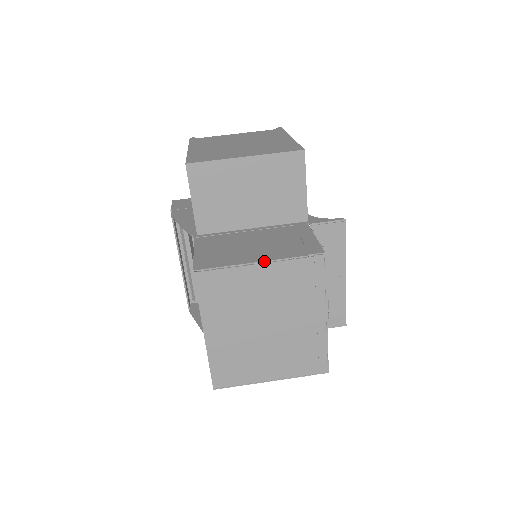
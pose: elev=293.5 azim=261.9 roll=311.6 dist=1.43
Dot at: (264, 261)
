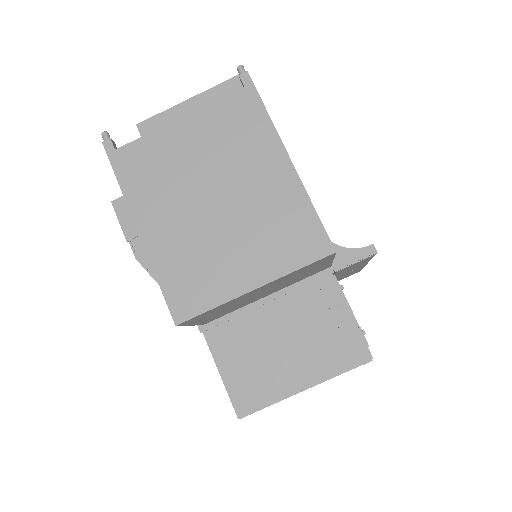
Dot at: occluded
